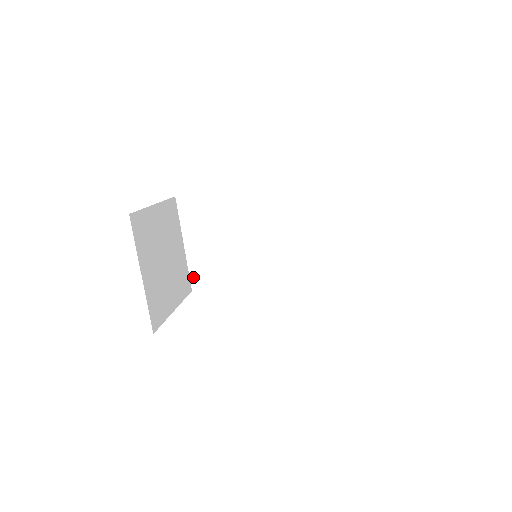
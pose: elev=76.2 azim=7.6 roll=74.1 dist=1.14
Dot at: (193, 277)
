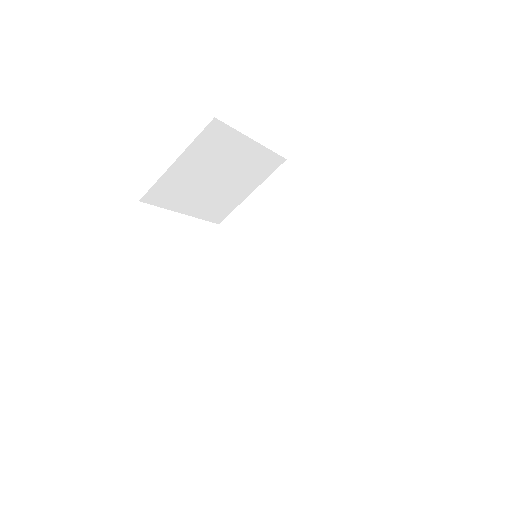
Dot at: (230, 218)
